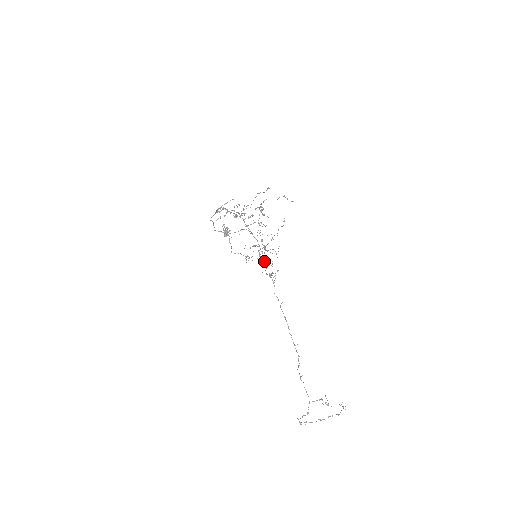
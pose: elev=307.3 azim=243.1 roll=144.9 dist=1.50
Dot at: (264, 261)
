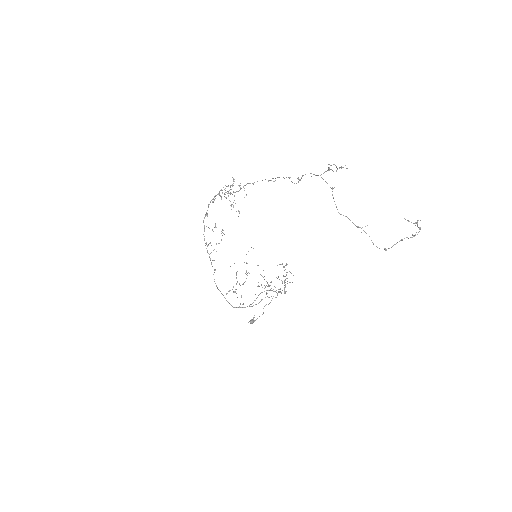
Dot at: (230, 193)
